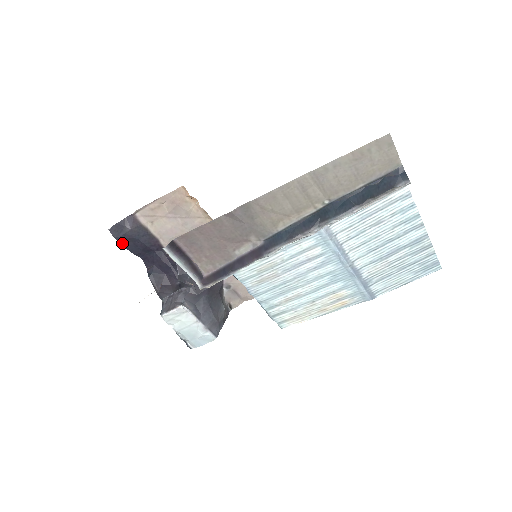
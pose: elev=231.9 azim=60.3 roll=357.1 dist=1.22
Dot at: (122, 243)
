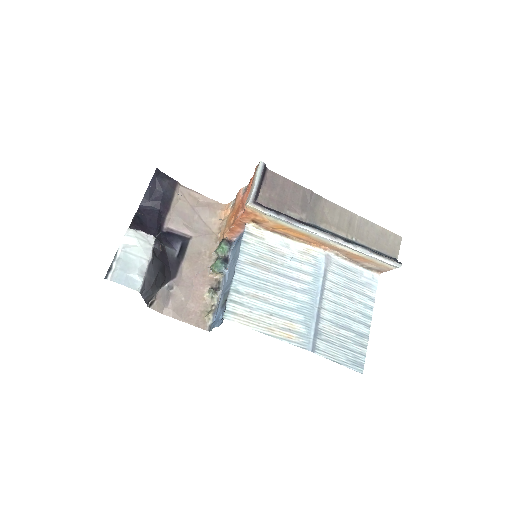
Dot at: (152, 181)
